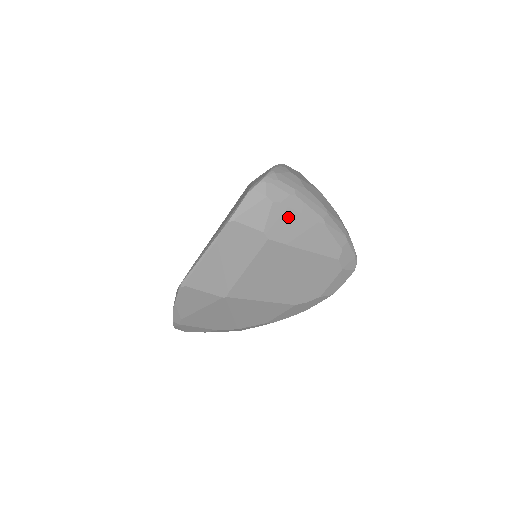
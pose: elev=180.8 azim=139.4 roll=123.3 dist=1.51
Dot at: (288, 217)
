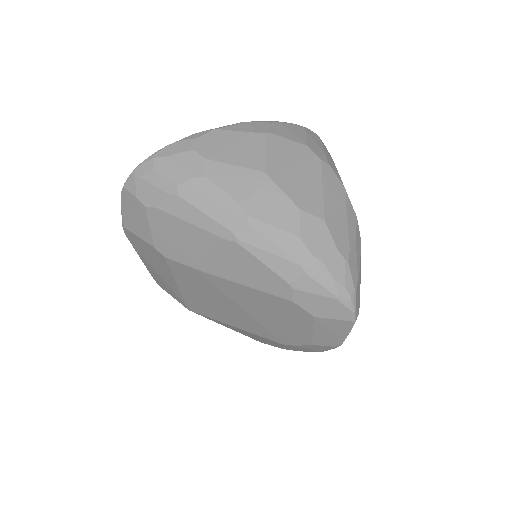
Dot at: (176, 229)
